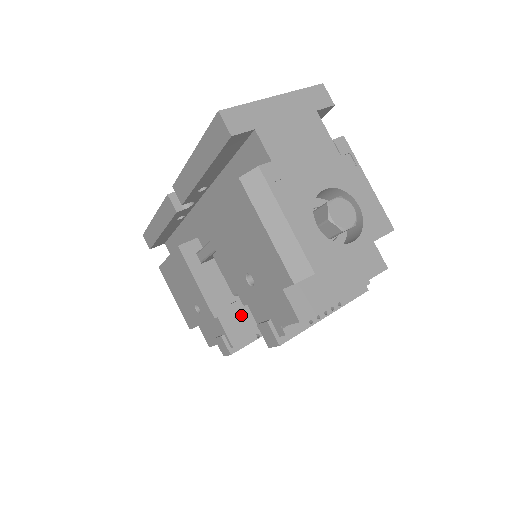
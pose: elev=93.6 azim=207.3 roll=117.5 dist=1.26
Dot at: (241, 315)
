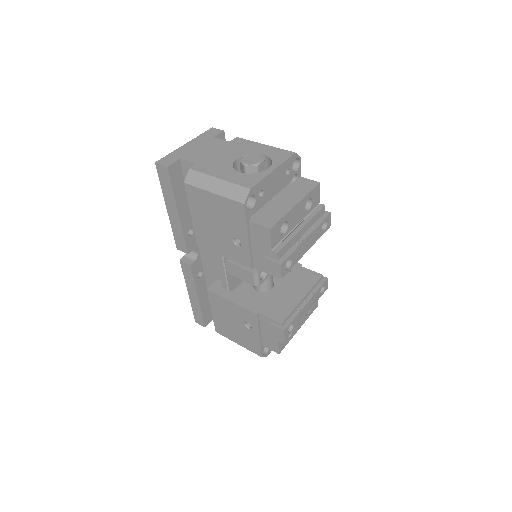
Dot at: (276, 303)
